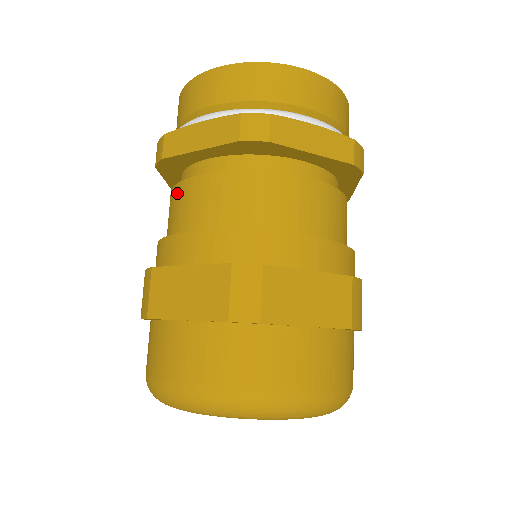
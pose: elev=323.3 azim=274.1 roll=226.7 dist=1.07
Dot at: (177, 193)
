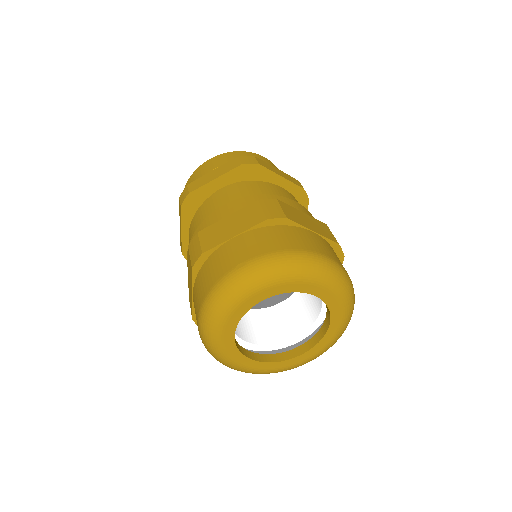
Dot at: (201, 209)
